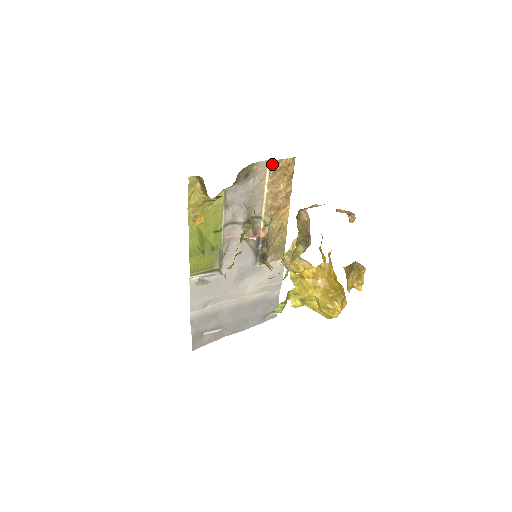
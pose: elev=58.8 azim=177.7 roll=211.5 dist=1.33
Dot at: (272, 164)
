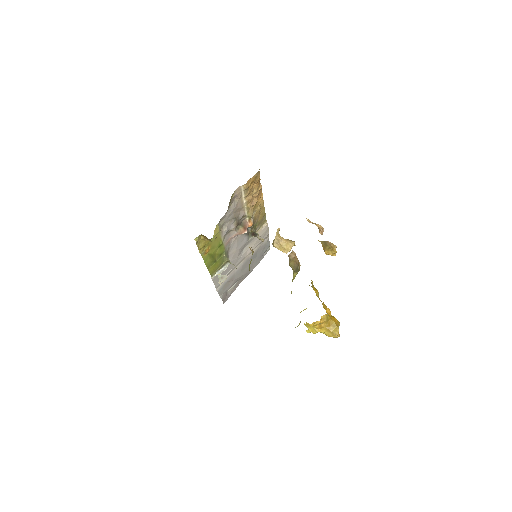
Dot at: (244, 186)
